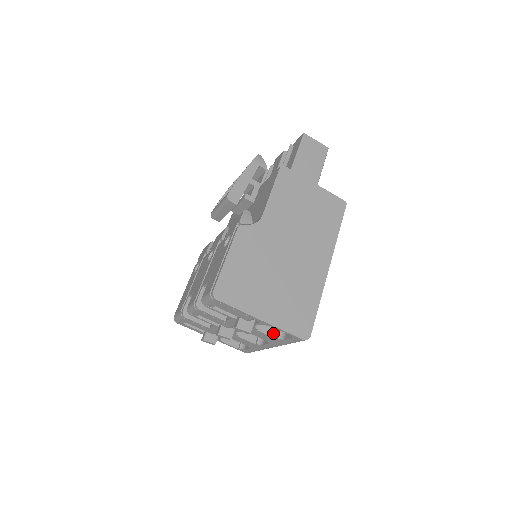
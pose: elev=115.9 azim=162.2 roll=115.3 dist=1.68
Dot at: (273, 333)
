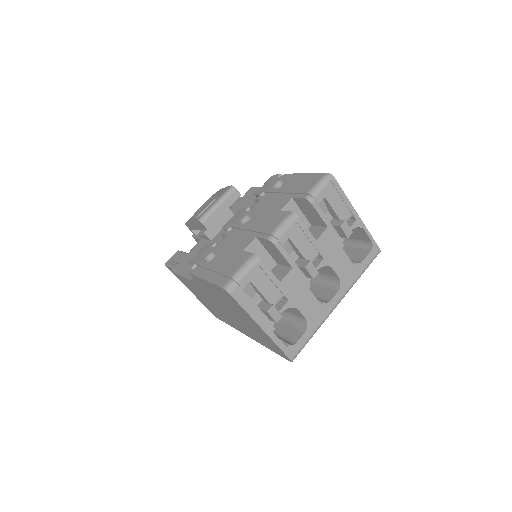
Dot at: (348, 261)
